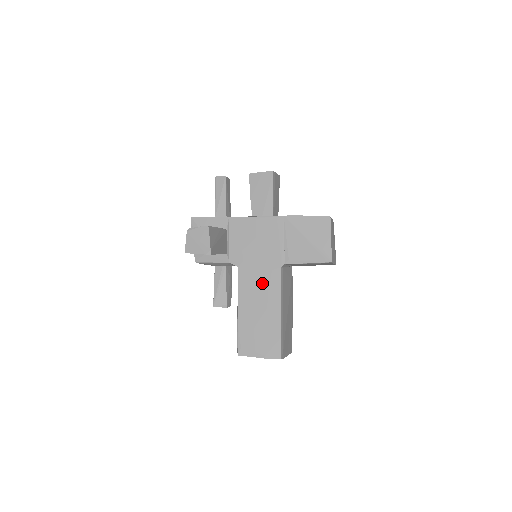
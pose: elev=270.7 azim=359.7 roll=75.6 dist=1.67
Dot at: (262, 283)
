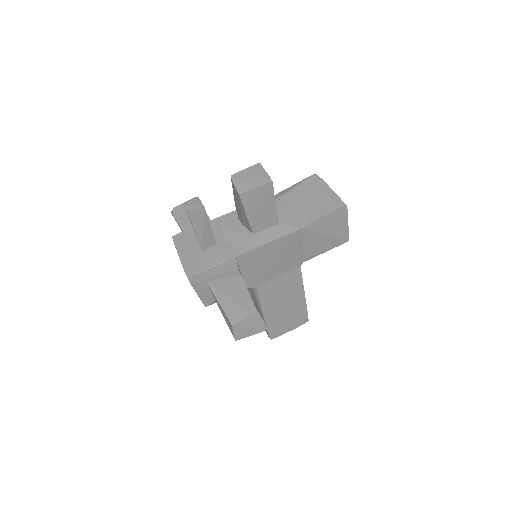
Dot at: (284, 286)
